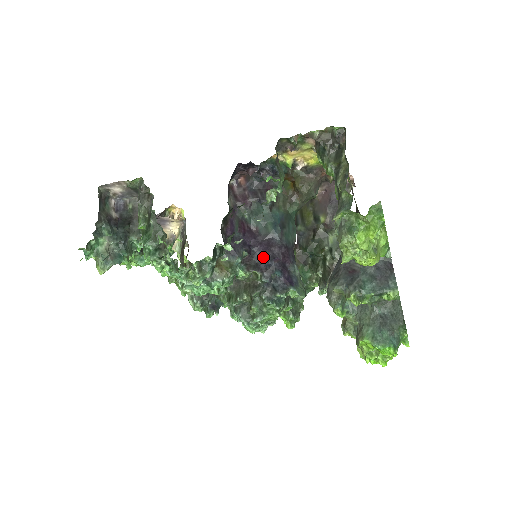
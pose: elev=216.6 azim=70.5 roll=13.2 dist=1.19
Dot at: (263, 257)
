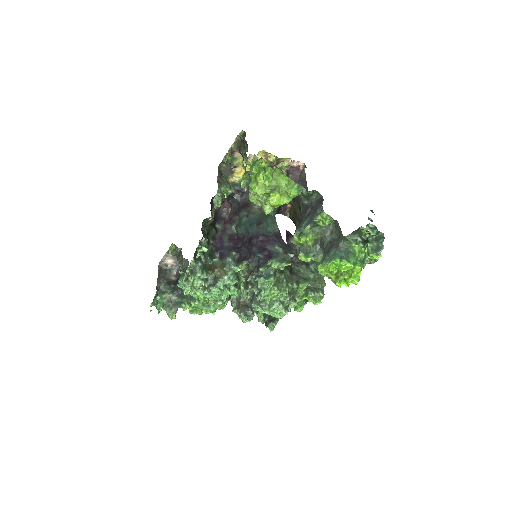
Dot at: (248, 250)
